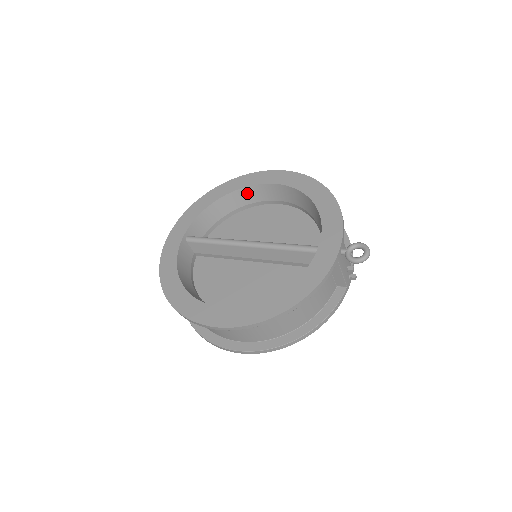
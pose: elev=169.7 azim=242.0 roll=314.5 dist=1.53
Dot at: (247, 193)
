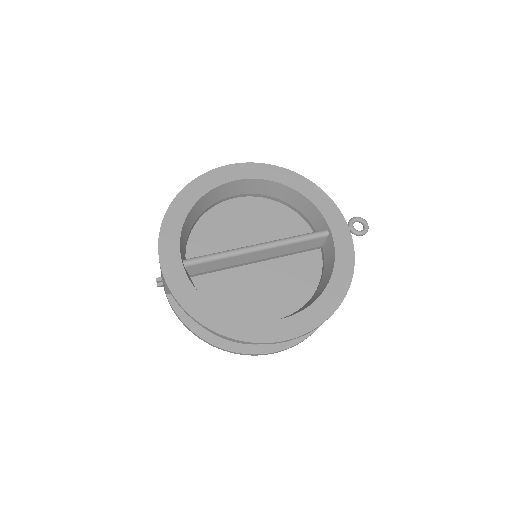
Dot at: (213, 194)
